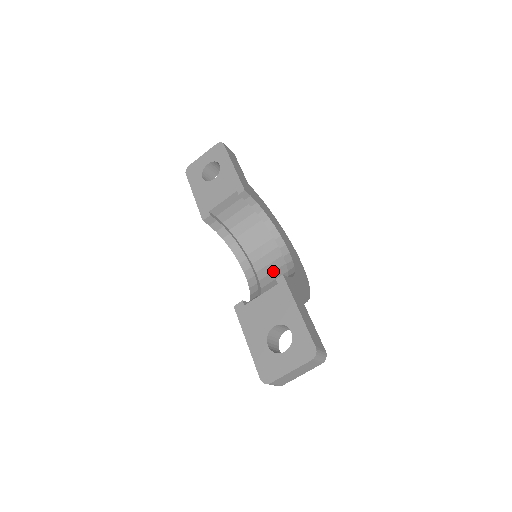
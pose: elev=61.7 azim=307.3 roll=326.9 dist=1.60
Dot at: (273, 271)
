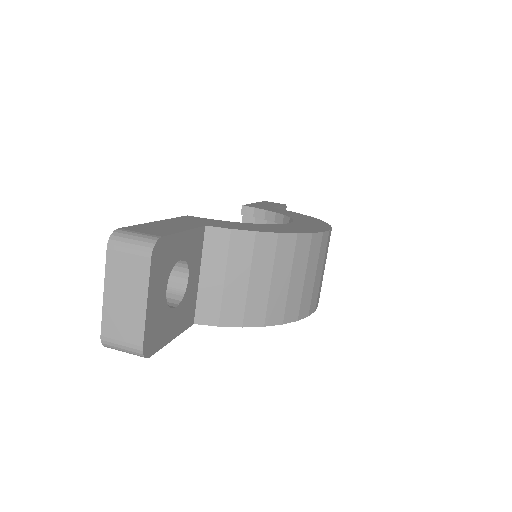
Dot at: occluded
